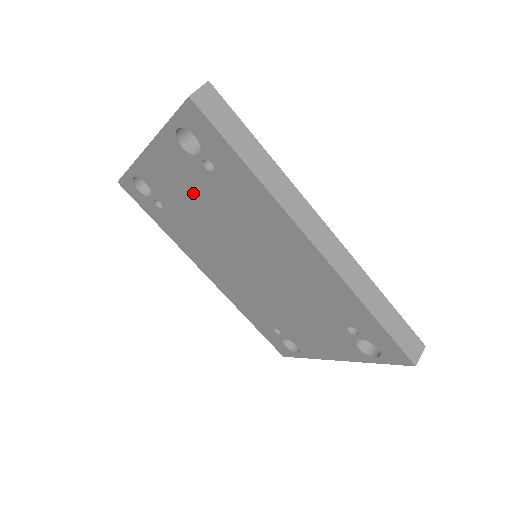
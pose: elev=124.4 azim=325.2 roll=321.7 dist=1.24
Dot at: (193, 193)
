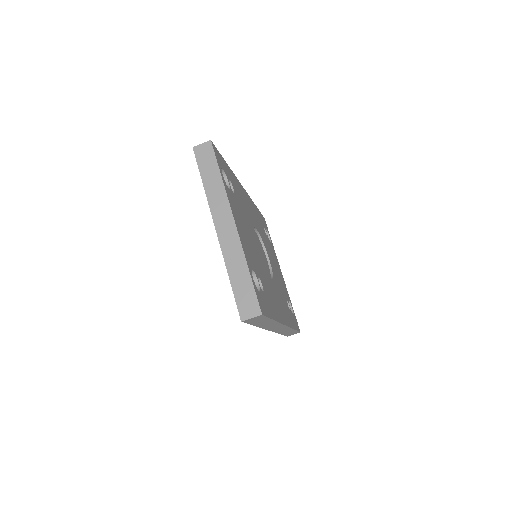
Dot at: occluded
